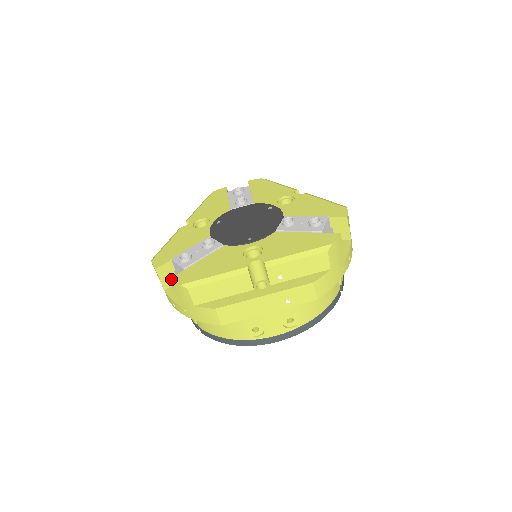
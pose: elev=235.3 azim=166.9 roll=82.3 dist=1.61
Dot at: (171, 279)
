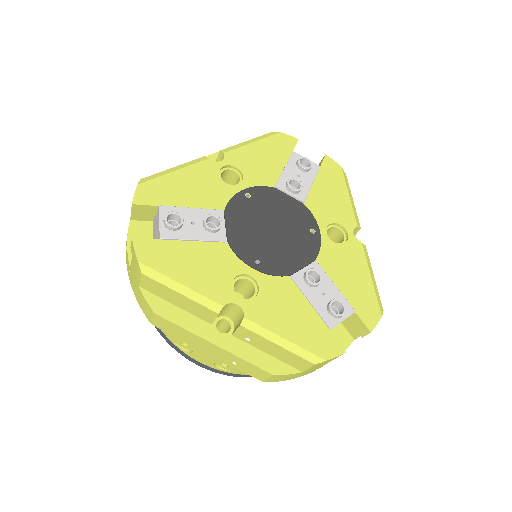
Dot at: (136, 241)
